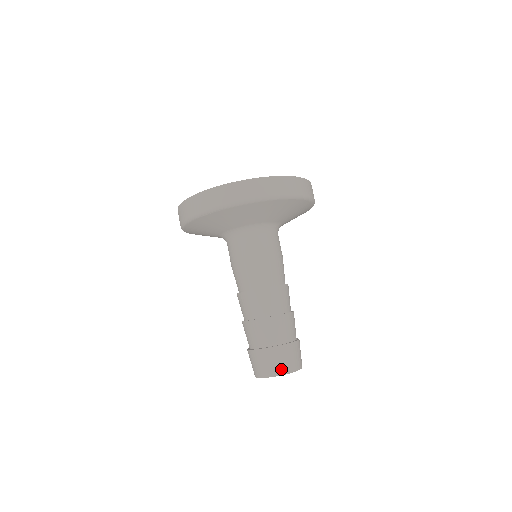
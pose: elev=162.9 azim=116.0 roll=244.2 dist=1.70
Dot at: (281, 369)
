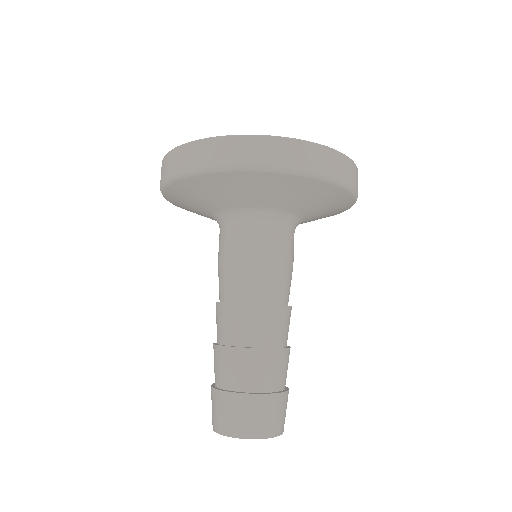
Dot at: (238, 429)
